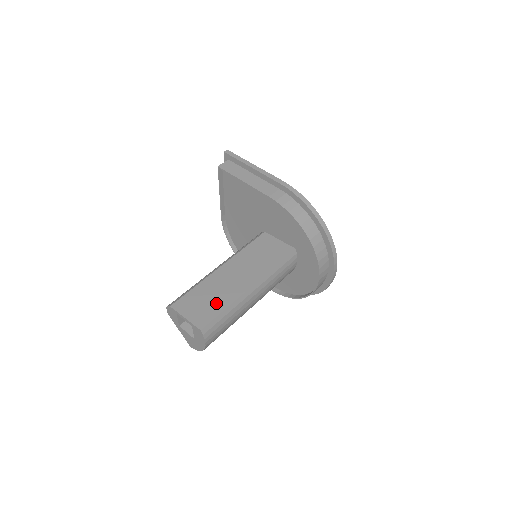
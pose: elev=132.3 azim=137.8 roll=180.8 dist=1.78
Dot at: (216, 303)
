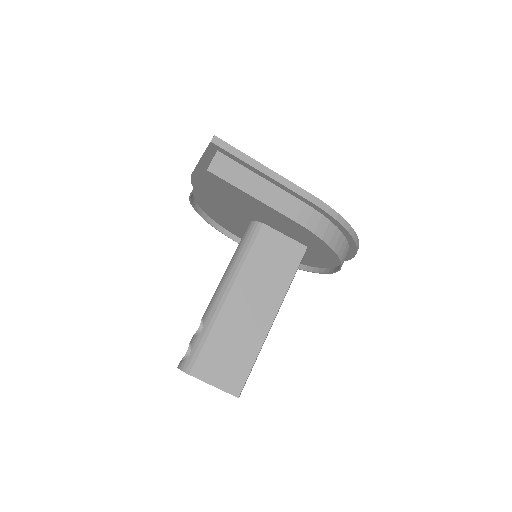
Dot at: (242, 355)
